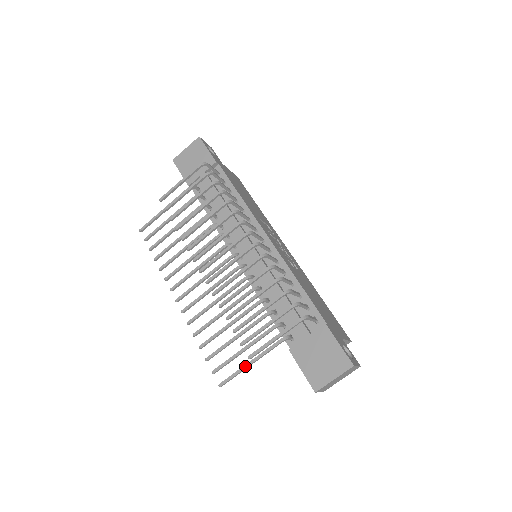
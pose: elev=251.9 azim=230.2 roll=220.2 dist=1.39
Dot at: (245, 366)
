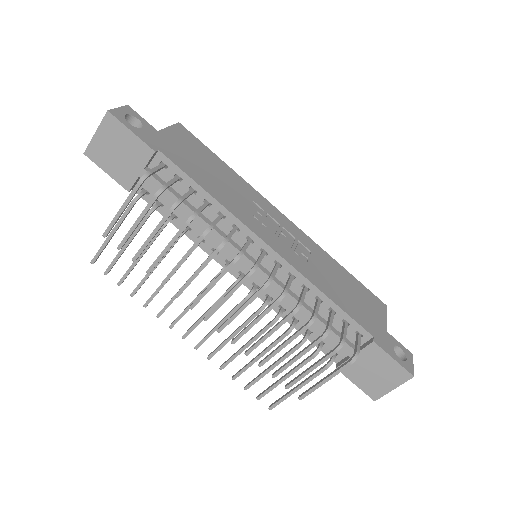
Dot at: (292, 392)
